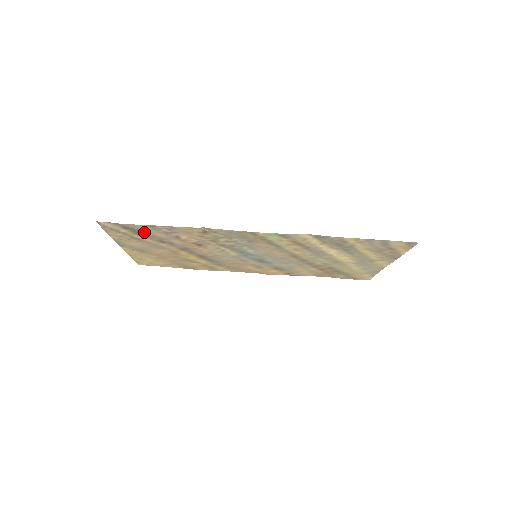
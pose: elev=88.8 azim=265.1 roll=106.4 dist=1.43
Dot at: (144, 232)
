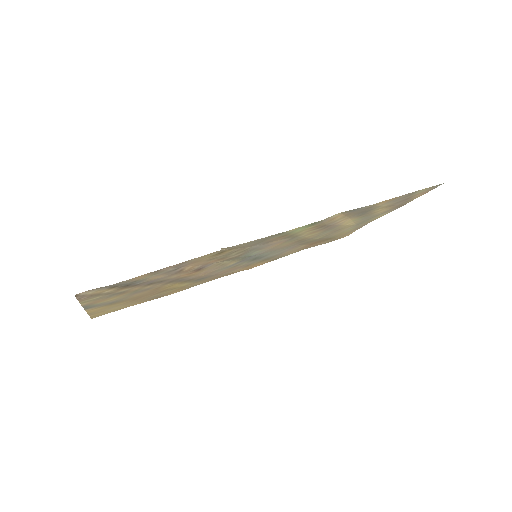
Dot at: (137, 282)
